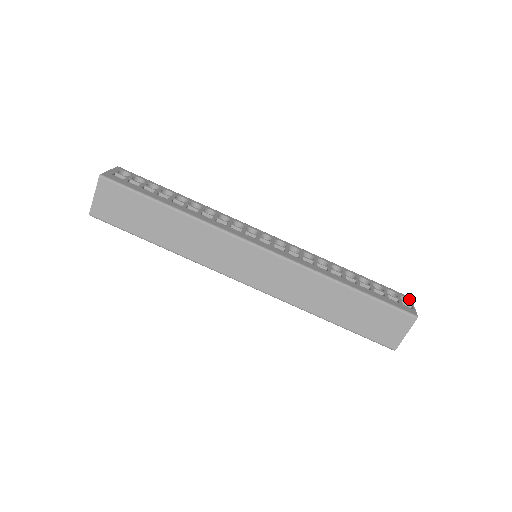
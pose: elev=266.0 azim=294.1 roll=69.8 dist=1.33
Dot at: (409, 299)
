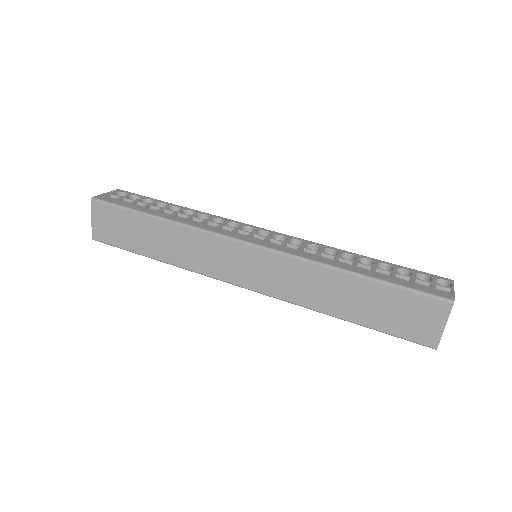
Dot at: (450, 282)
